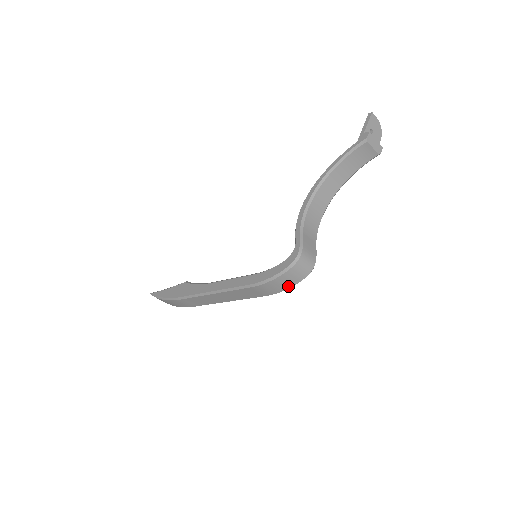
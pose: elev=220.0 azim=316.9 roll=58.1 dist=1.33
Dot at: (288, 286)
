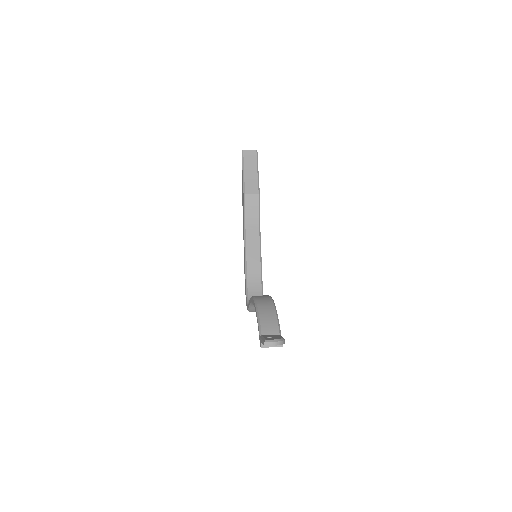
Dot at: occluded
